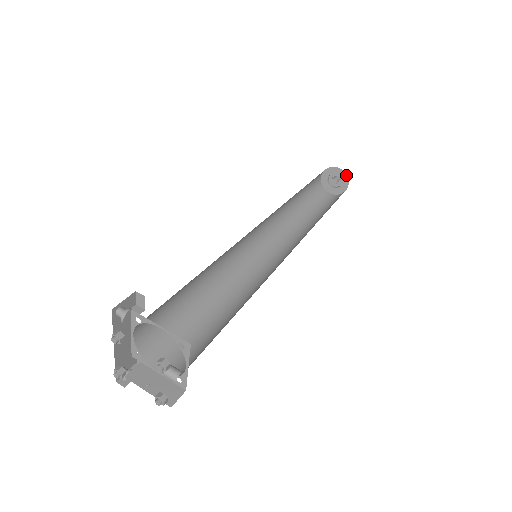
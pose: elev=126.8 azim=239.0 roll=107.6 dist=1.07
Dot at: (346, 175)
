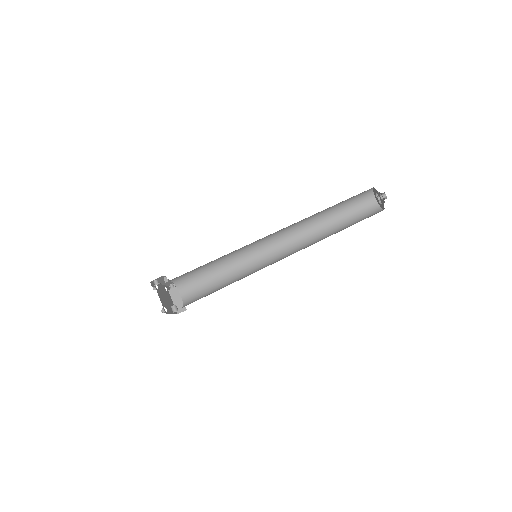
Dot at: occluded
